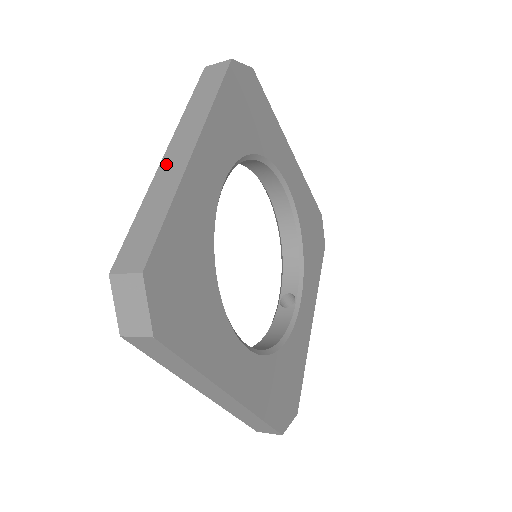
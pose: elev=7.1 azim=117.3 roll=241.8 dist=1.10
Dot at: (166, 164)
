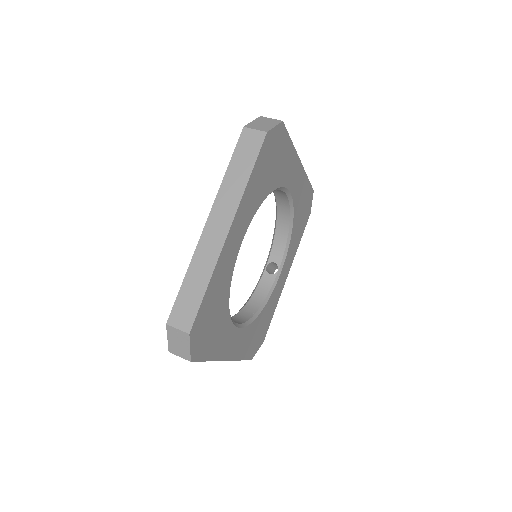
Dot at: (206, 237)
